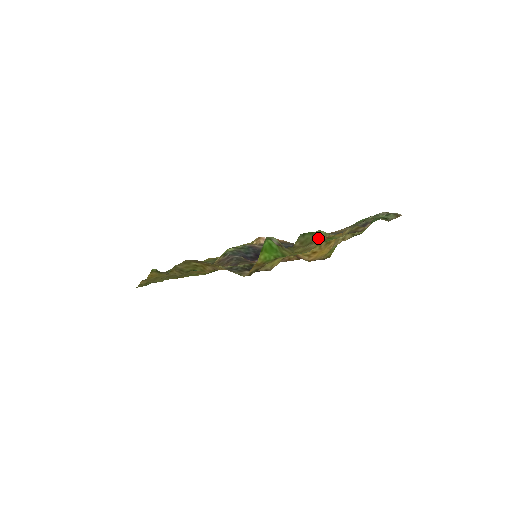
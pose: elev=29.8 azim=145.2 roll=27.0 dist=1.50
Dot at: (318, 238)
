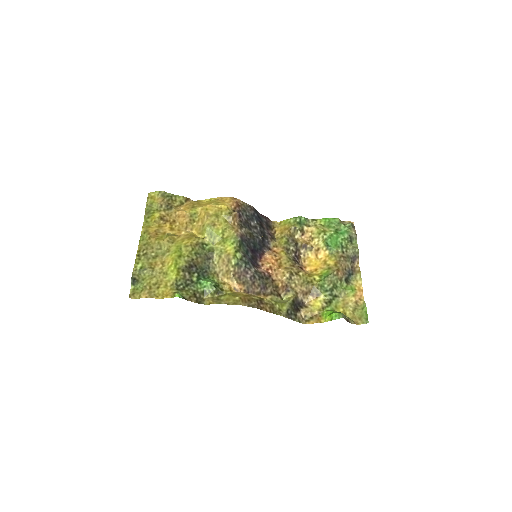
Dot at: (362, 308)
